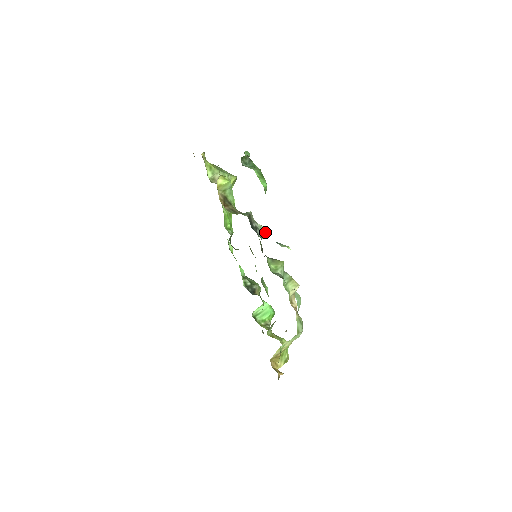
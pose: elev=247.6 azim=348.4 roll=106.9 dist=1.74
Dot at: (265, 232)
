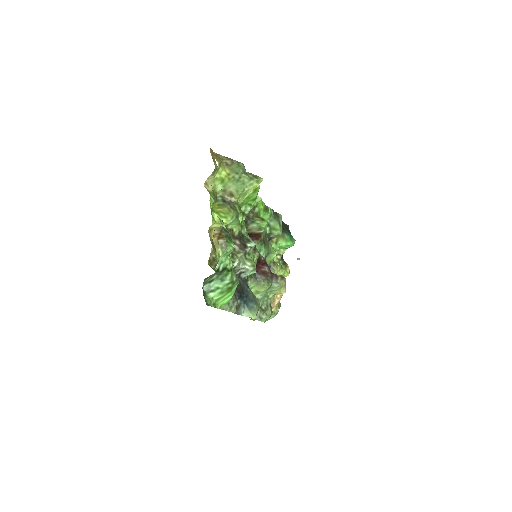
Dot at: (253, 272)
